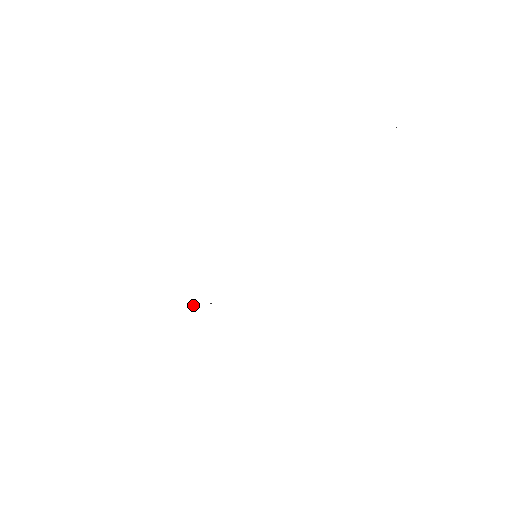
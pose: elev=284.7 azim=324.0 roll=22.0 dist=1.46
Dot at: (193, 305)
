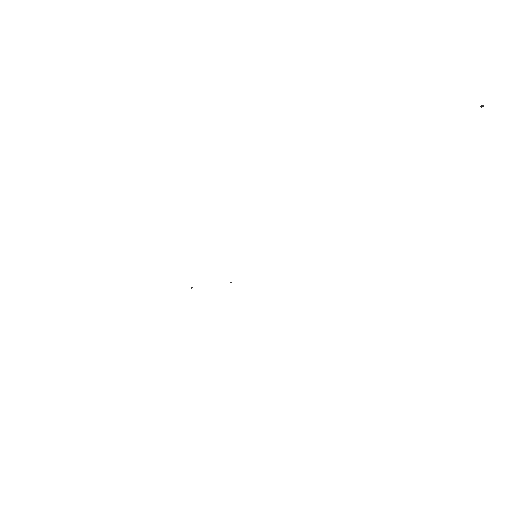
Dot at: (191, 287)
